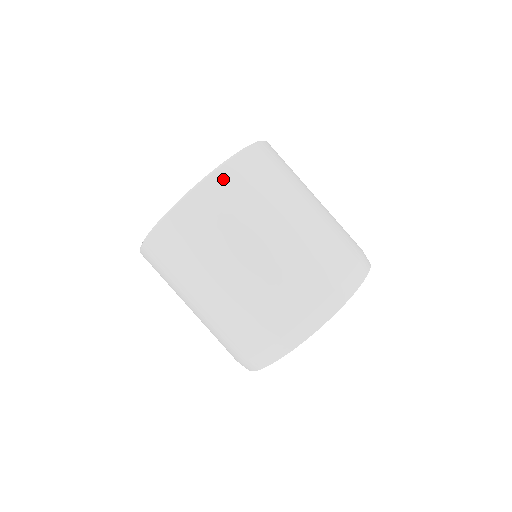
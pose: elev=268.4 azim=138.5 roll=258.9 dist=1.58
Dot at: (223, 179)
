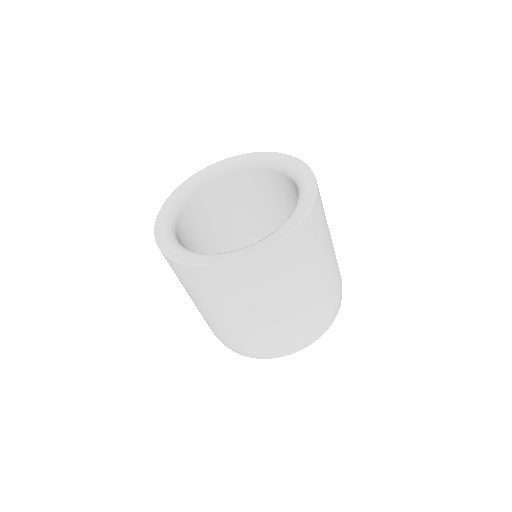
Dot at: (287, 246)
